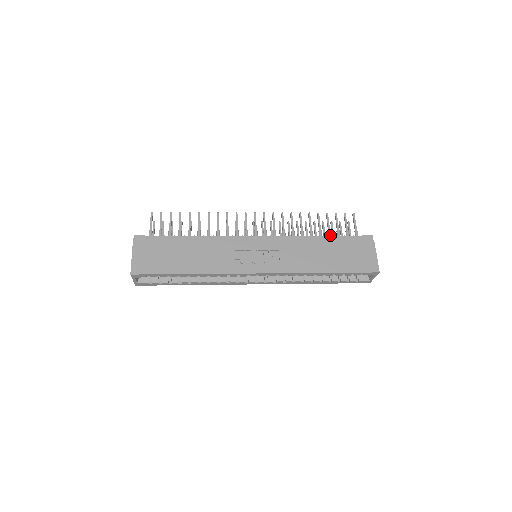
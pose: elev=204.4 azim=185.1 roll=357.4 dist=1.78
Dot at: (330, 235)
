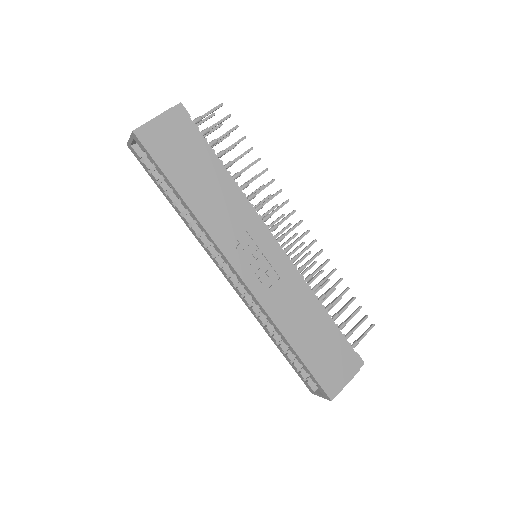
Dot at: (334, 319)
